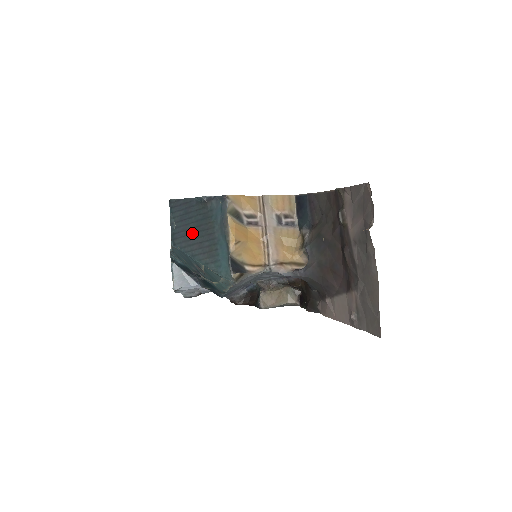
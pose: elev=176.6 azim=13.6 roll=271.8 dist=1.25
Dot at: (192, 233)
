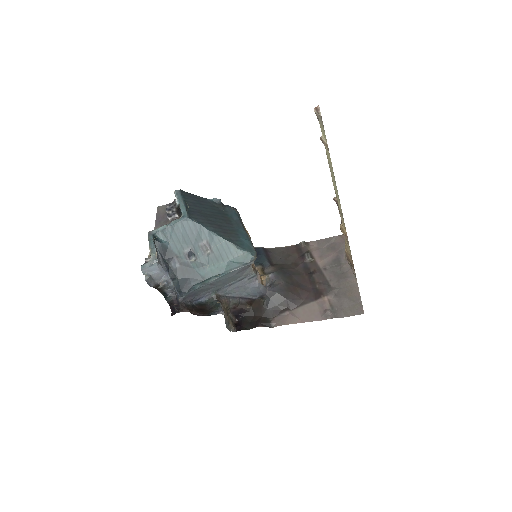
Dot at: (210, 217)
